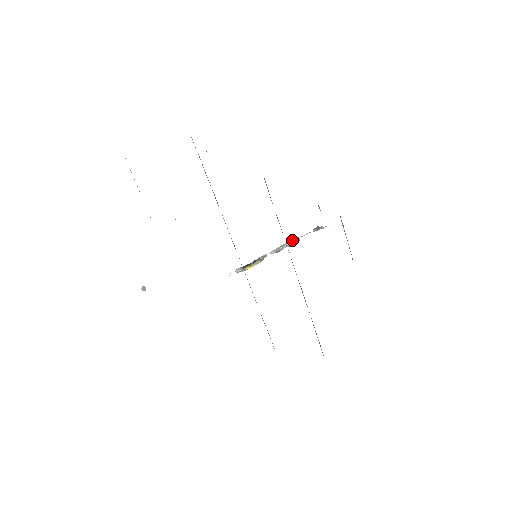
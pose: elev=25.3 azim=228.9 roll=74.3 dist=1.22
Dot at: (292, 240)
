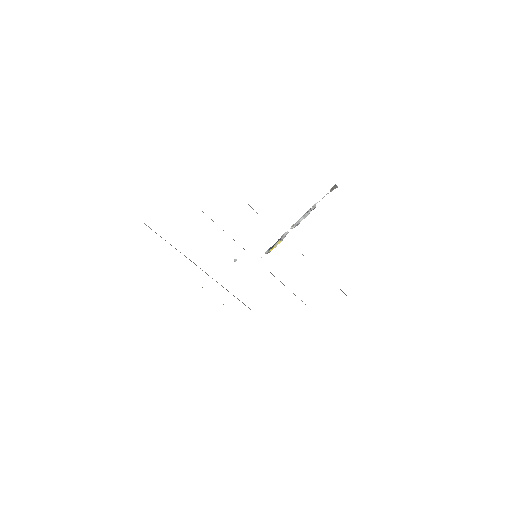
Dot at: (308, 211)
